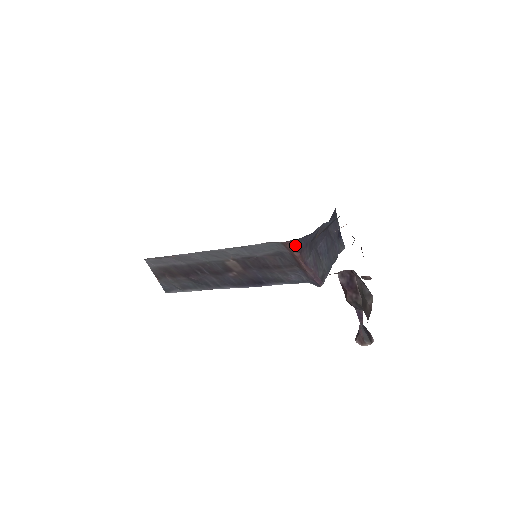
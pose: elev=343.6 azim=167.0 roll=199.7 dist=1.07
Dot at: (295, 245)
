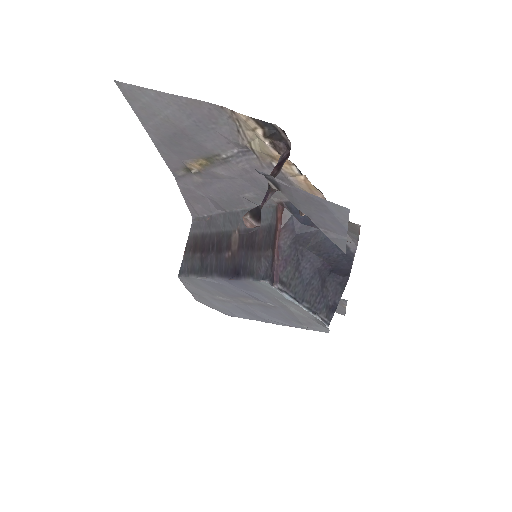
Dot at: (284, 214)
